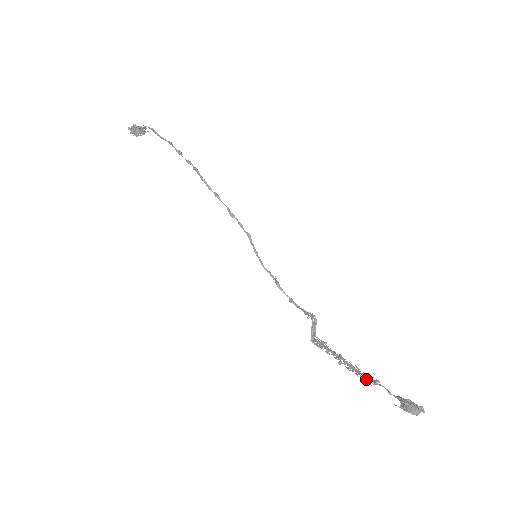
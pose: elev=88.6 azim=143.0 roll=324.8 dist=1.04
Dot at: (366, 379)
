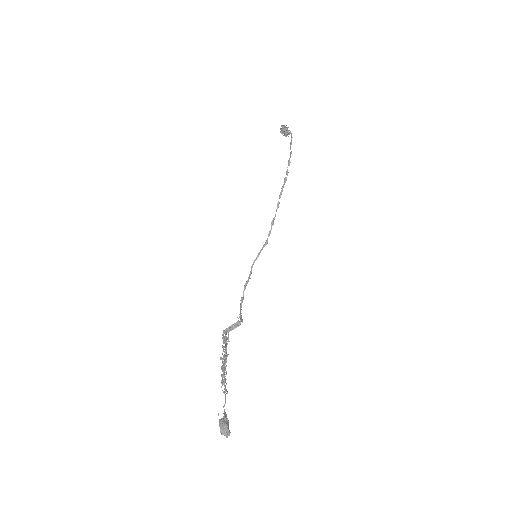
Dot at: (223, 382)
